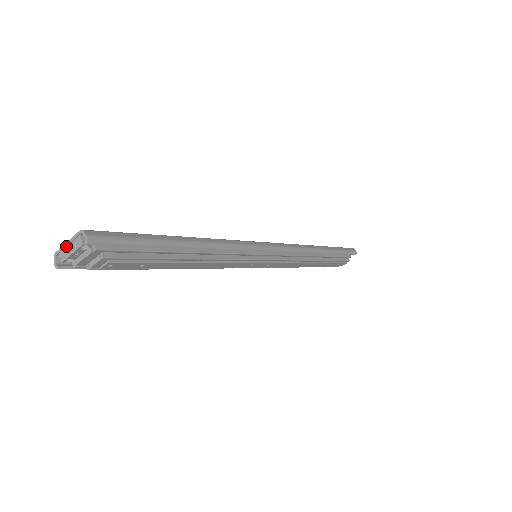
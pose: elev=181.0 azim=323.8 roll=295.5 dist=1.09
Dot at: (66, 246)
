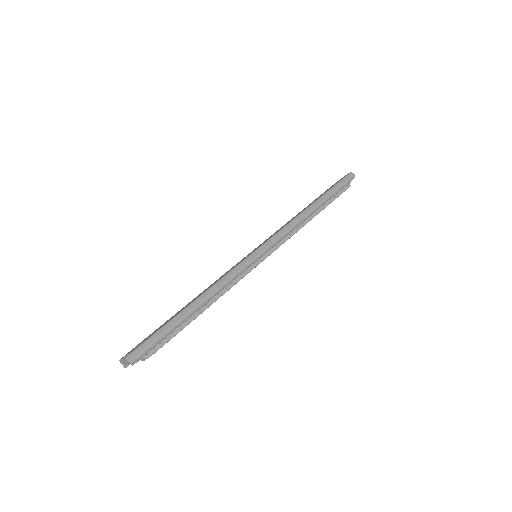
Dot at: (122, 360)
